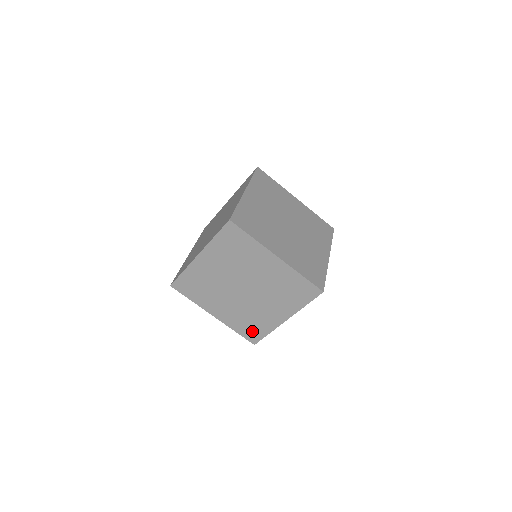
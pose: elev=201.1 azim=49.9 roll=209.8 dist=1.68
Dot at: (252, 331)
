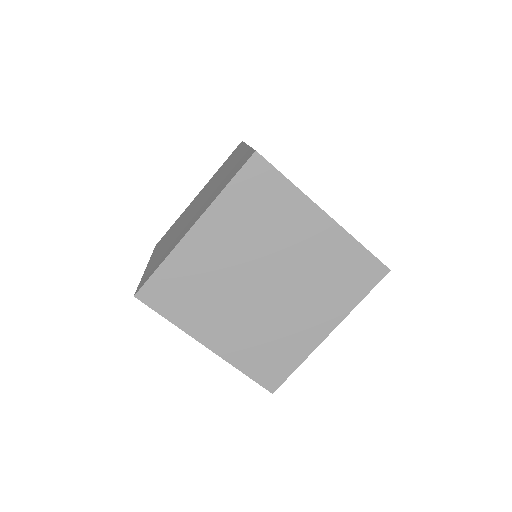
Dot at: (271, 366)
